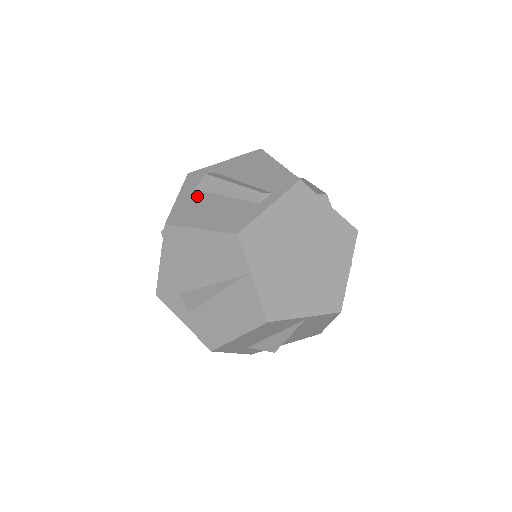
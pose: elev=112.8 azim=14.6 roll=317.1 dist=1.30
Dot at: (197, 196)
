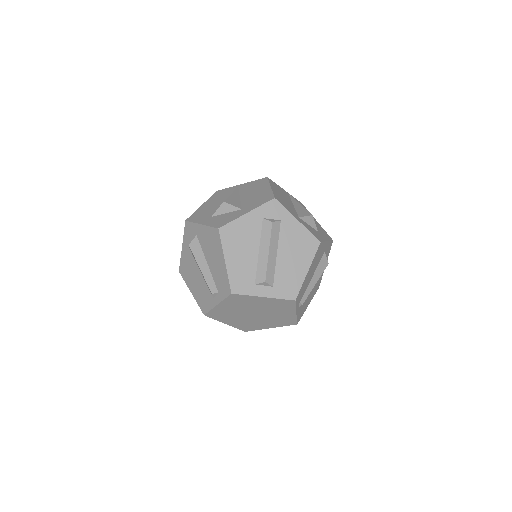
Dot at: (189, 257)
